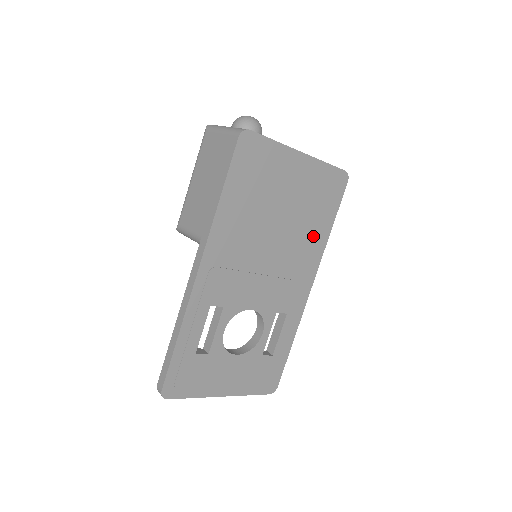
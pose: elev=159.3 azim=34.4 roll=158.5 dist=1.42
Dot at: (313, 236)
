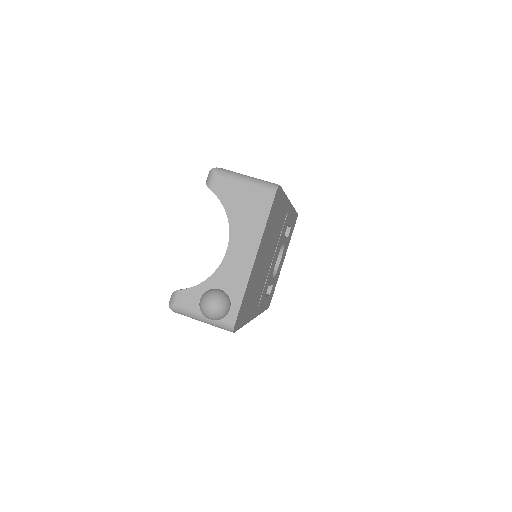
Dot at: (280, 216)
